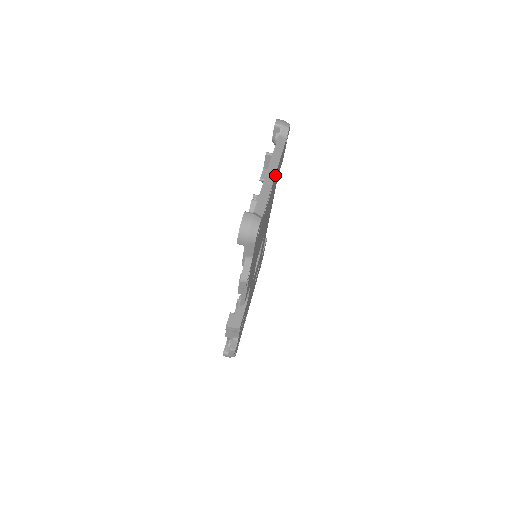
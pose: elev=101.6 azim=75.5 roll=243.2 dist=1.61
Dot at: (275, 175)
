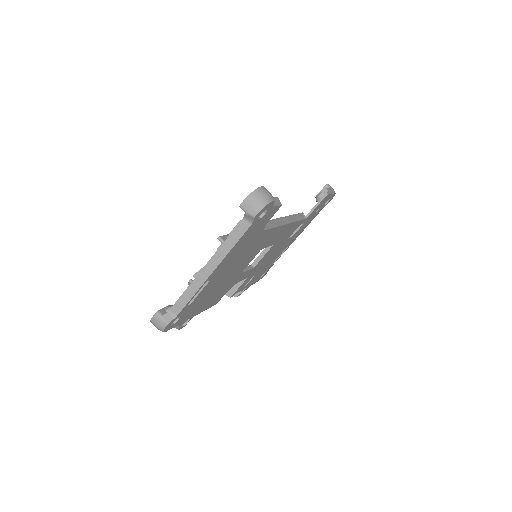
Dot at: (214, 270)
